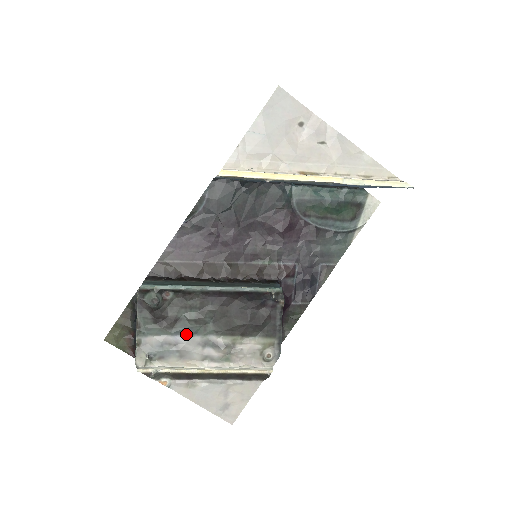
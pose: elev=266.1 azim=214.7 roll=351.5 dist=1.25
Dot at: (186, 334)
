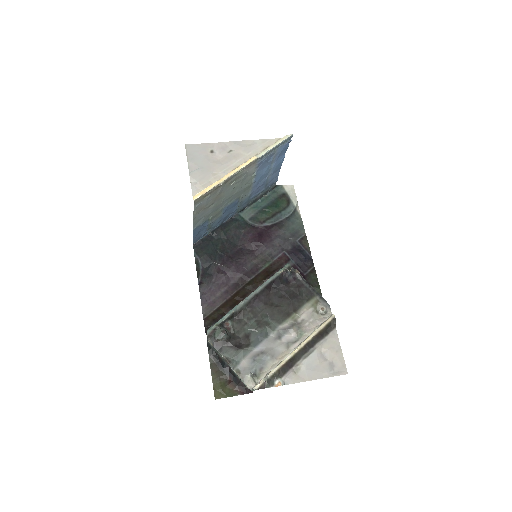
Dot at: (262, 340)
